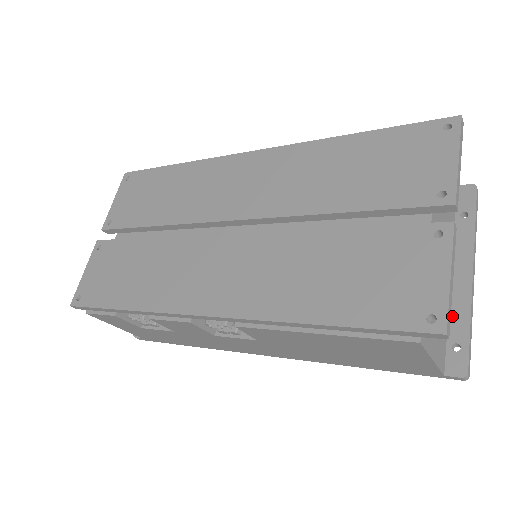
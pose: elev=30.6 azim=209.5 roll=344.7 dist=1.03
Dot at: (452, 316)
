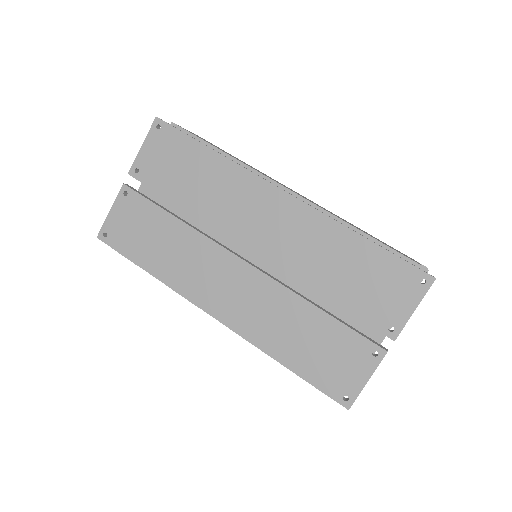
Dot at: occluded
